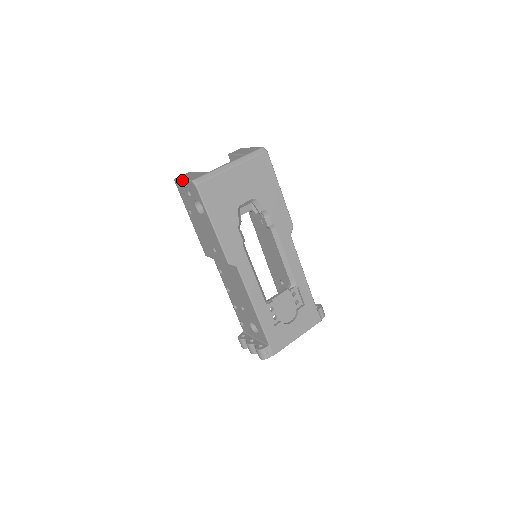
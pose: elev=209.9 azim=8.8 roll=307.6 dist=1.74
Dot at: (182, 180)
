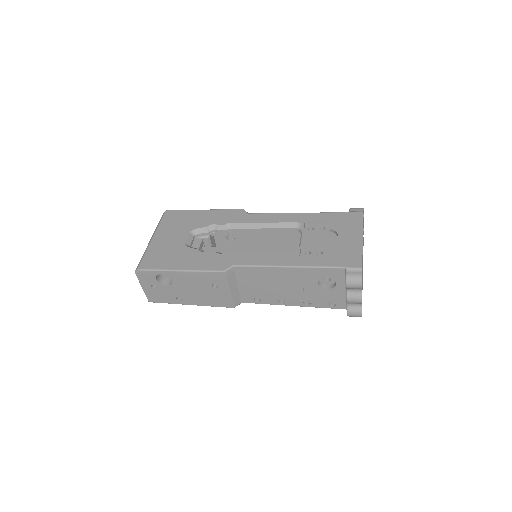
Dot at: occluded
